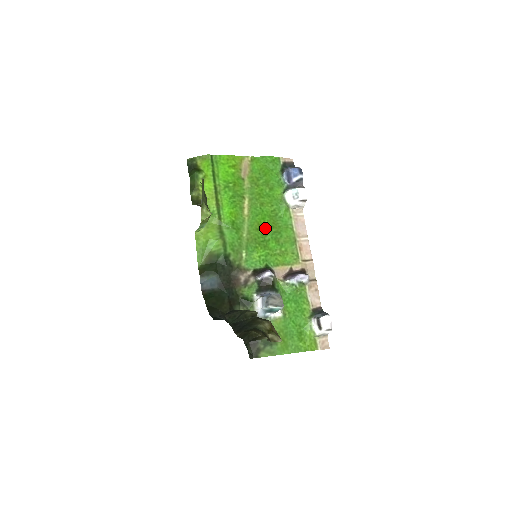
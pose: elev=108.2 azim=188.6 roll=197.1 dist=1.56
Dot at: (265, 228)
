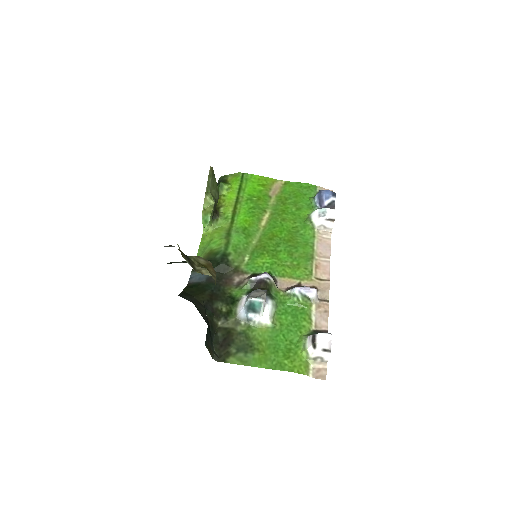
Dot at: (280, 240)
